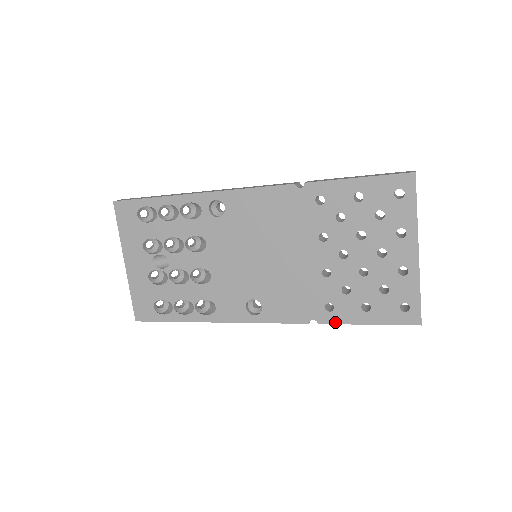
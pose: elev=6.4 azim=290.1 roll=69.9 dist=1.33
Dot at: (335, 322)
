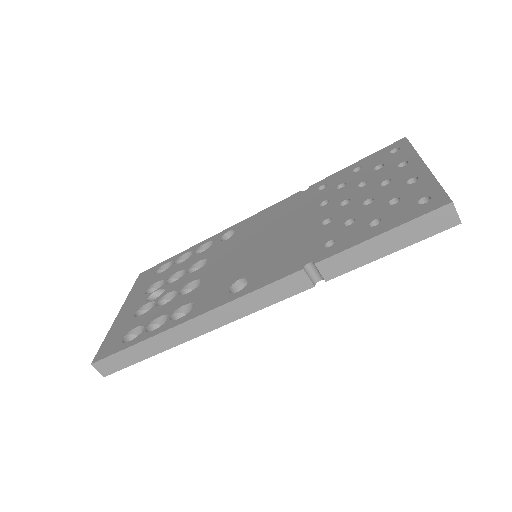
Dot at: (337, 252)
